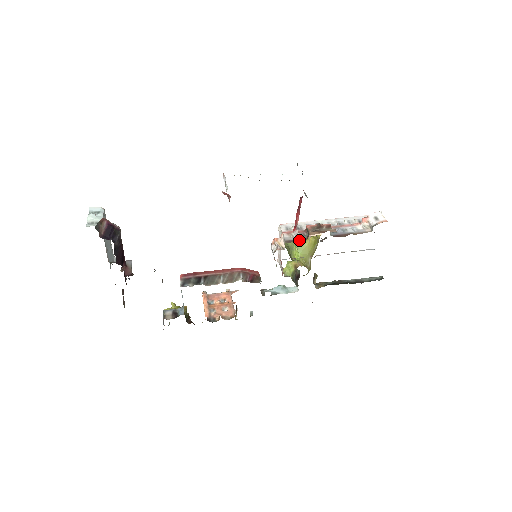
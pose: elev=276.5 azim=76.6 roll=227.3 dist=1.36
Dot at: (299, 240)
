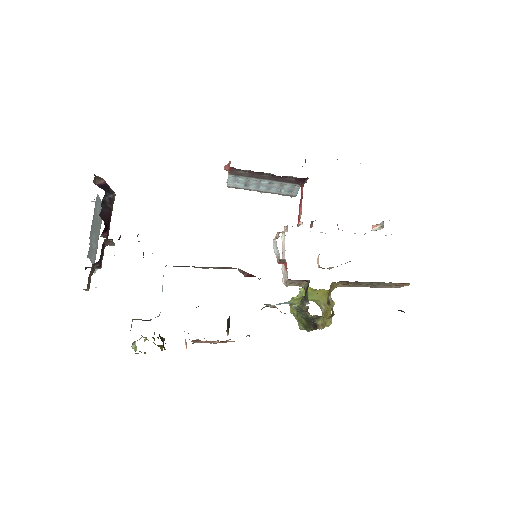
Dot at: (308, 289)
